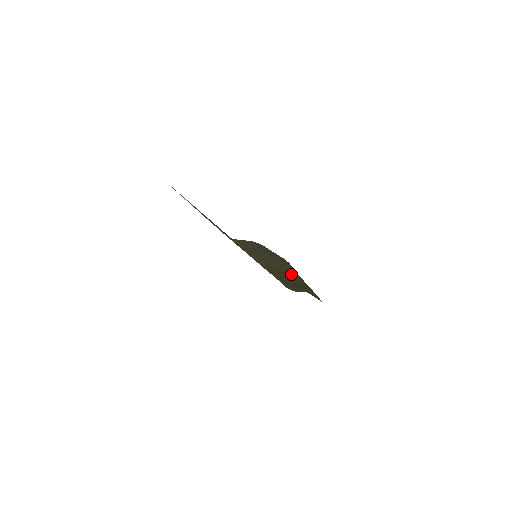
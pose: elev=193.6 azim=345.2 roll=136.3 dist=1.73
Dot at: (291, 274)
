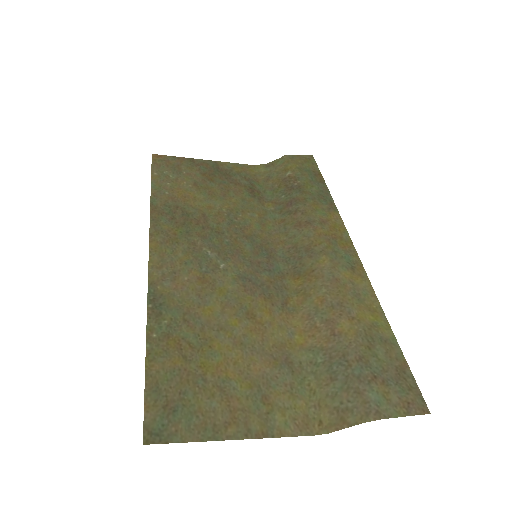
Dot at: (324, 254)
